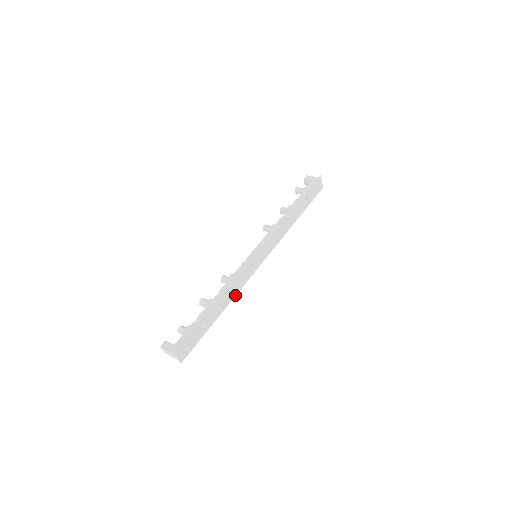
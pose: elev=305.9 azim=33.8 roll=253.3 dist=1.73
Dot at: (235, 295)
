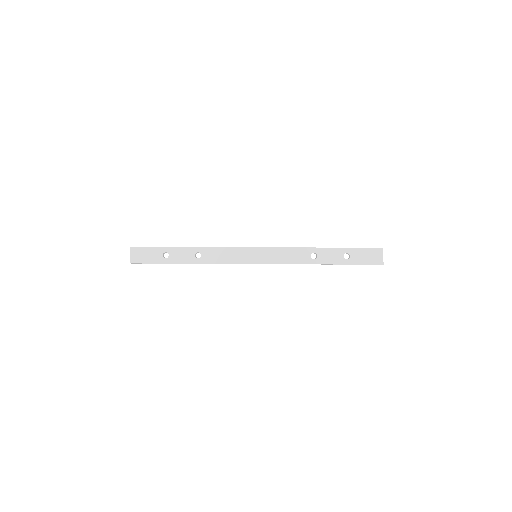
Dot at: (210, 263)
